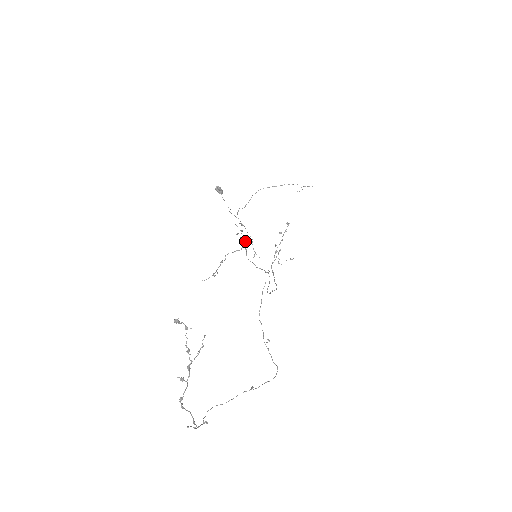
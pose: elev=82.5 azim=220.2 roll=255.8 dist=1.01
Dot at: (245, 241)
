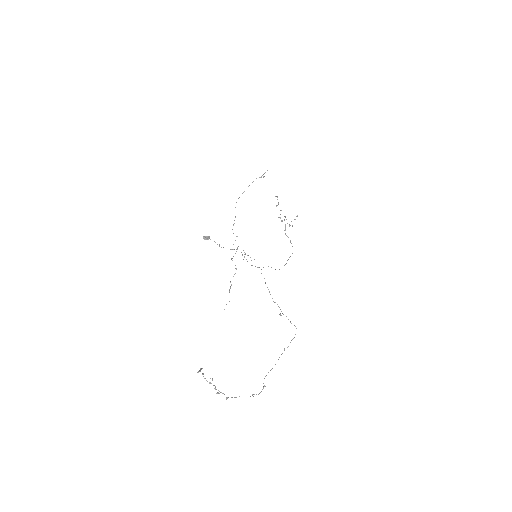
Dot at: occluded
